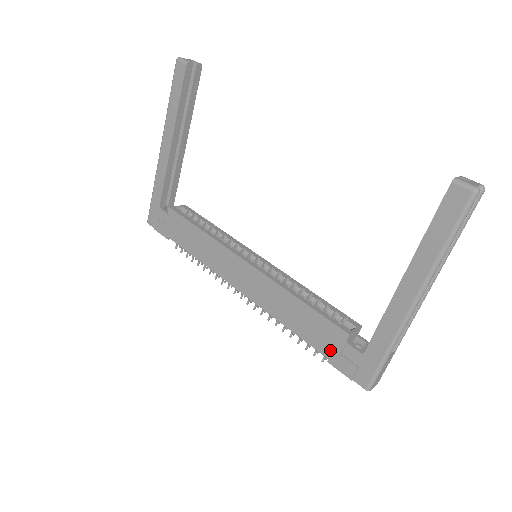
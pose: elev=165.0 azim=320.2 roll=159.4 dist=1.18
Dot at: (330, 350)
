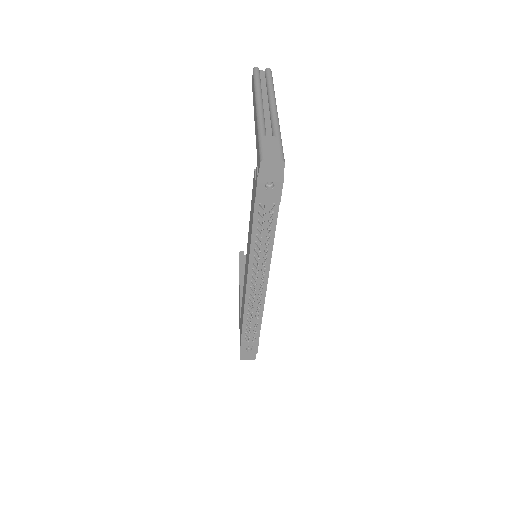
Dot at: (254, 194)
